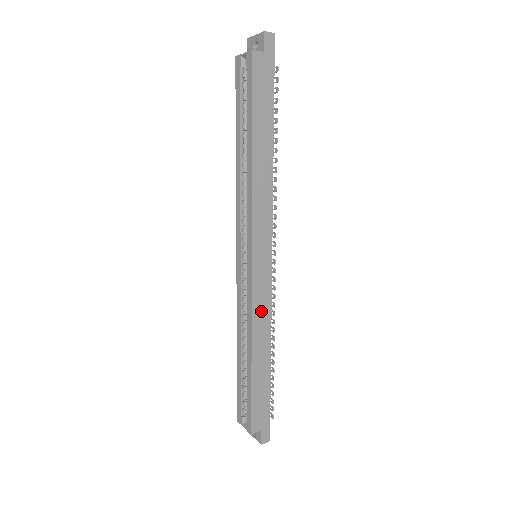
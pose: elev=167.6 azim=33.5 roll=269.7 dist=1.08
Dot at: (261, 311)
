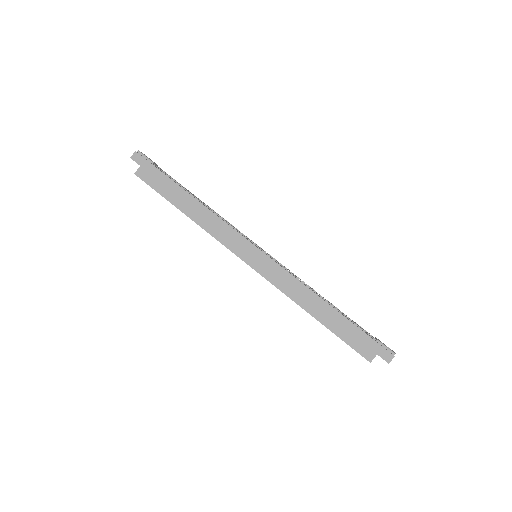
Dot at: (287, 285)
